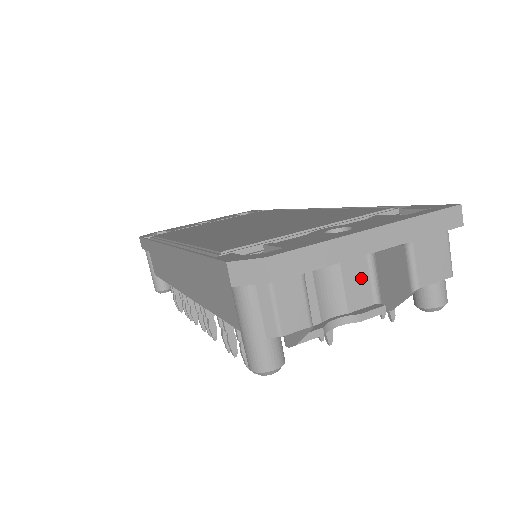
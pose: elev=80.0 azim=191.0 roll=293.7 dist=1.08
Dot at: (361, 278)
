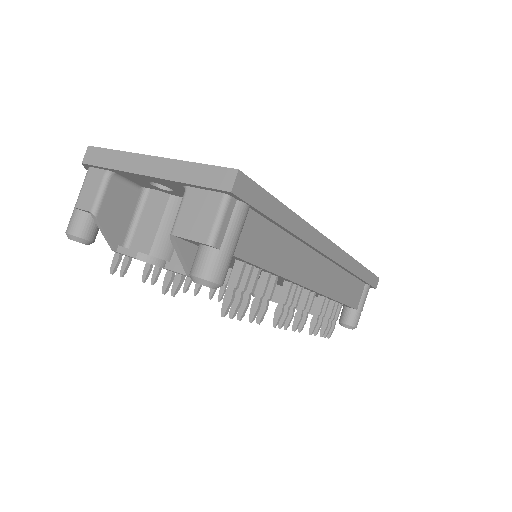
Dot at: occluded
